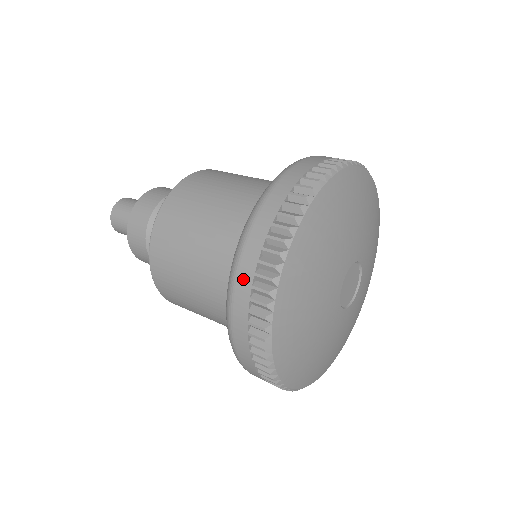
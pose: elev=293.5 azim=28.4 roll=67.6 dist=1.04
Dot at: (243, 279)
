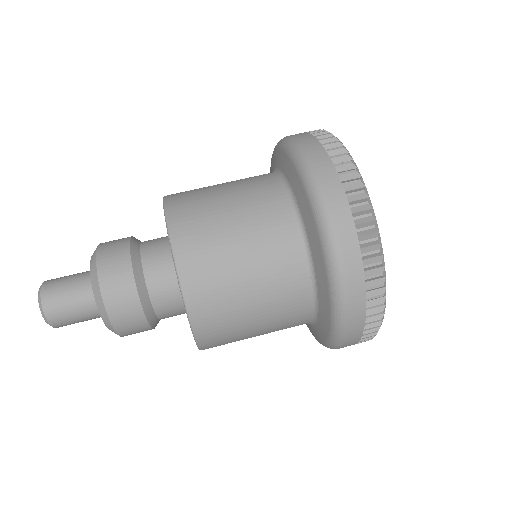
Dot at: (338, 205)
